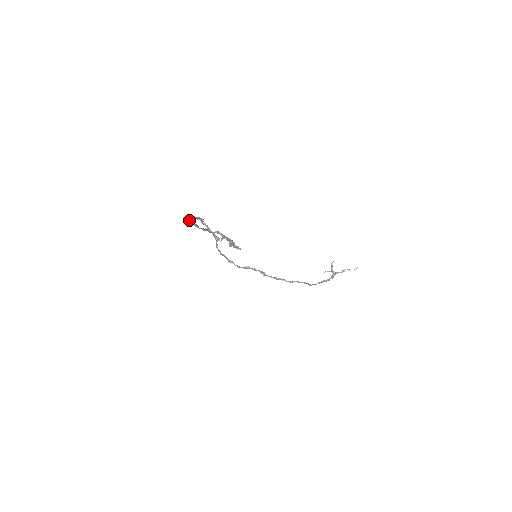
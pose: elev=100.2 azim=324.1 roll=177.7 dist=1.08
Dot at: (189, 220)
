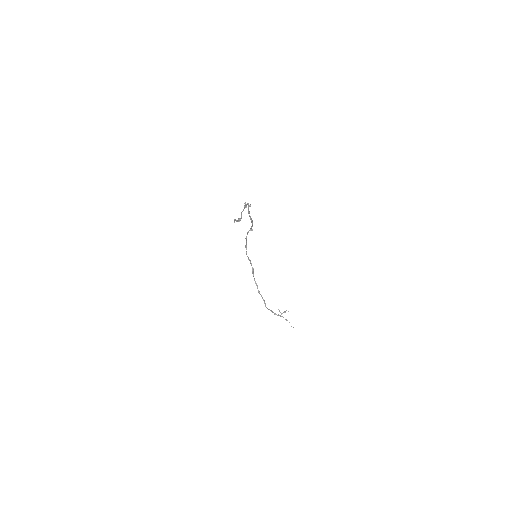
Dot at: (244, 203)
